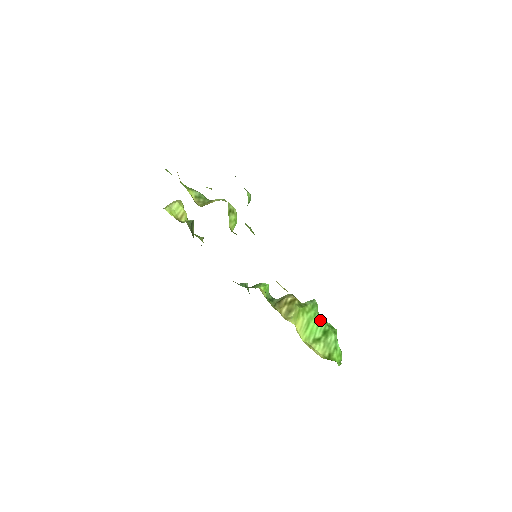
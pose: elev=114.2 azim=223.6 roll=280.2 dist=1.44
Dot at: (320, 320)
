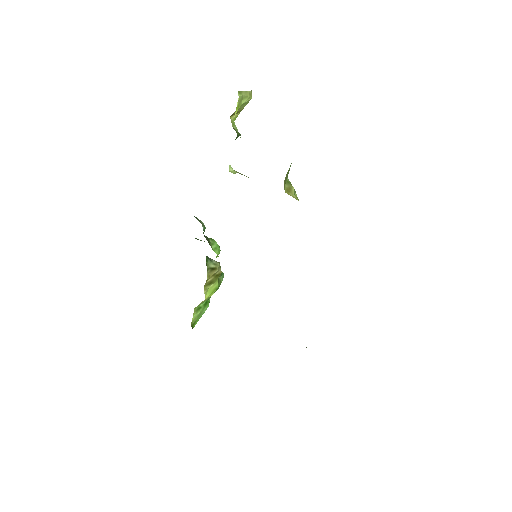
Dot at: occluded
